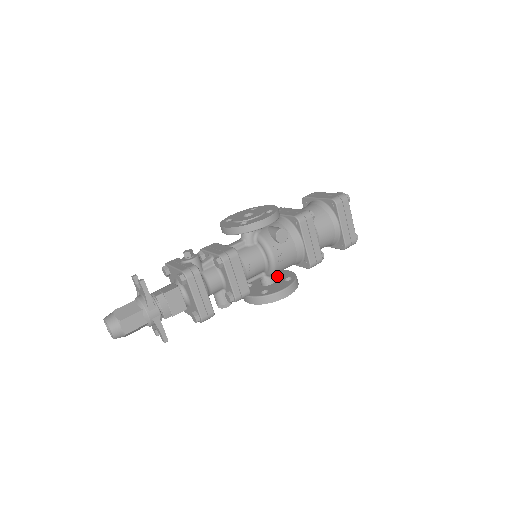
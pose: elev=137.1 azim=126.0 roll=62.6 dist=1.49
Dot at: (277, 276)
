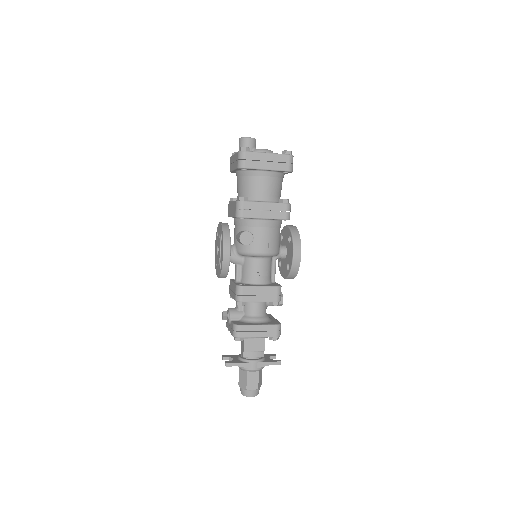
Dot at: (284, 240)
